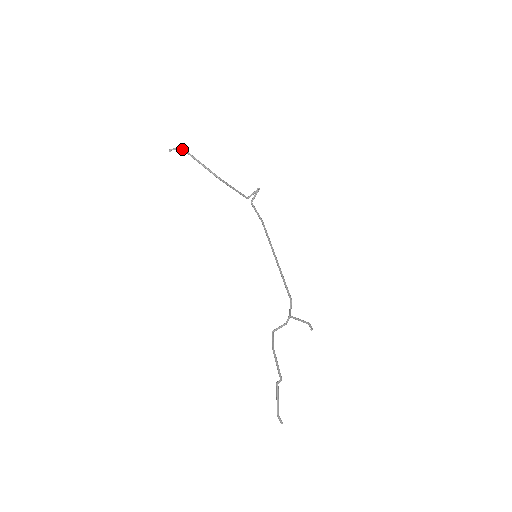
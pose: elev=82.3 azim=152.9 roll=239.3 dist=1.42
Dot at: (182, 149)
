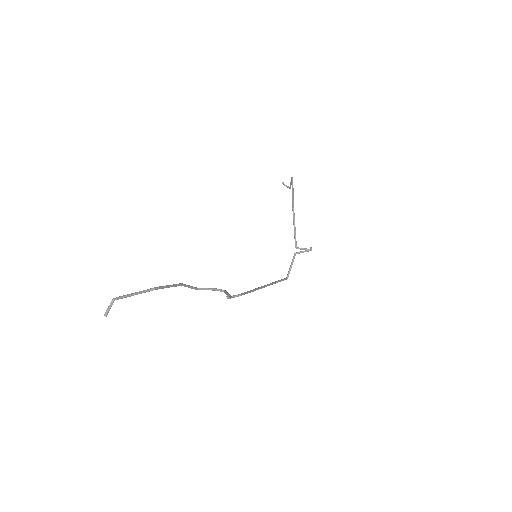
Dot at: (292, 178)
